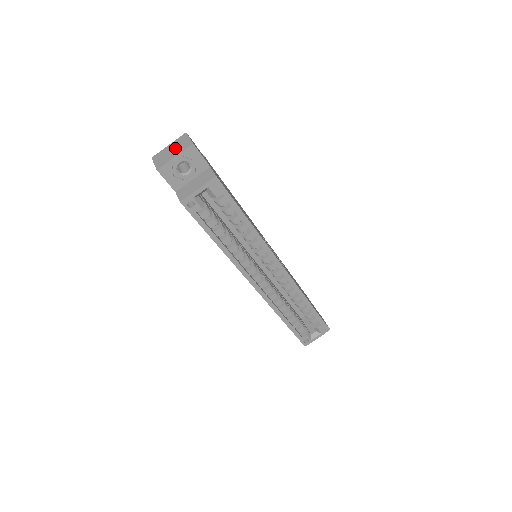
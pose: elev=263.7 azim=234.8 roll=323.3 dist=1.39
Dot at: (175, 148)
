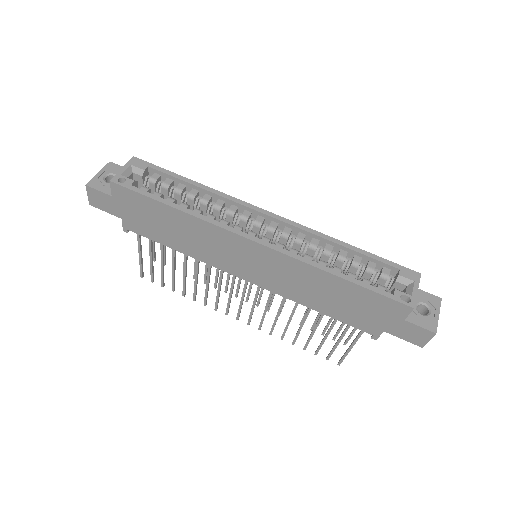
Dot at: occluded
